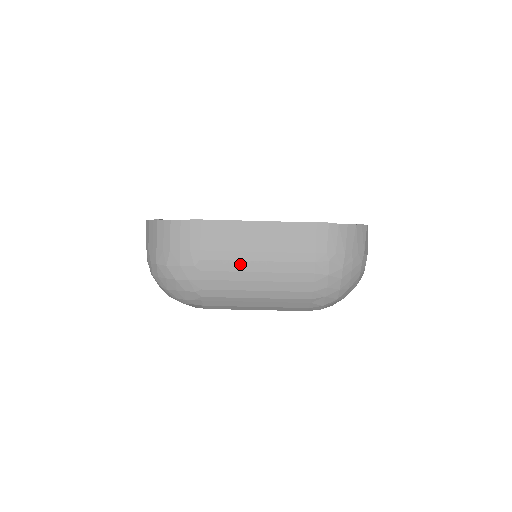
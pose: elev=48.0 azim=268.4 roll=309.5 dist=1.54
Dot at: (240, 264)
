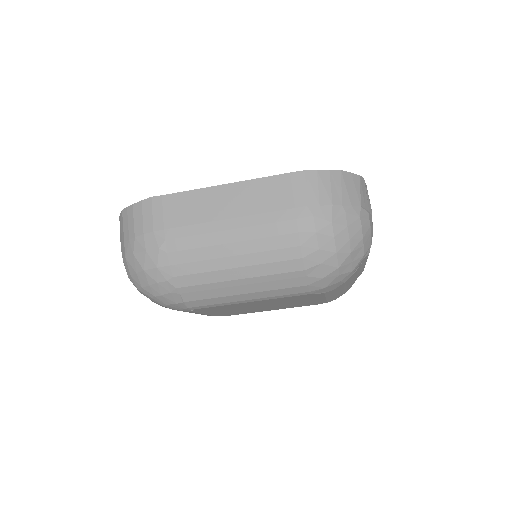
Dot at: (209, 237)
